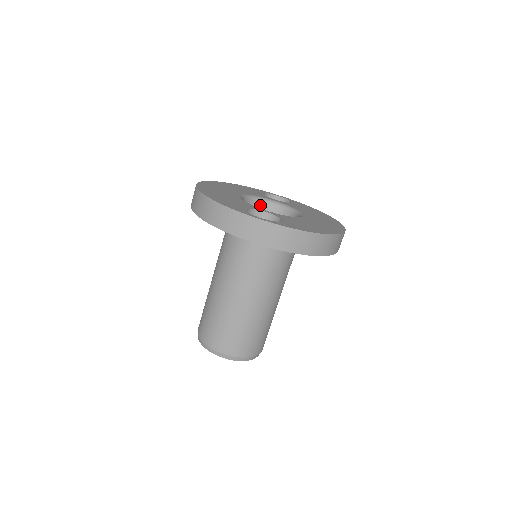
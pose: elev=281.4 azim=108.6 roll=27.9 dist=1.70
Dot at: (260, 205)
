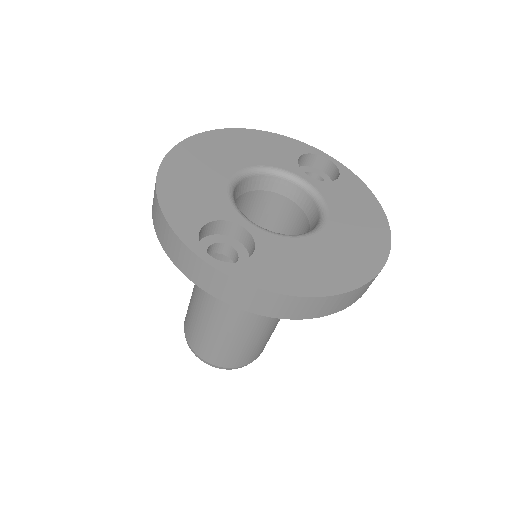
Dot at: (278, 182)
